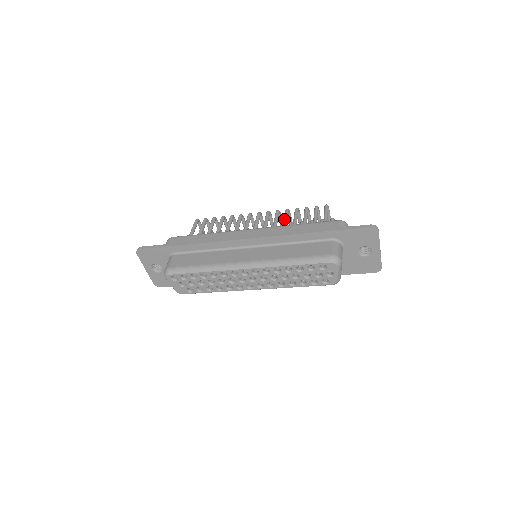
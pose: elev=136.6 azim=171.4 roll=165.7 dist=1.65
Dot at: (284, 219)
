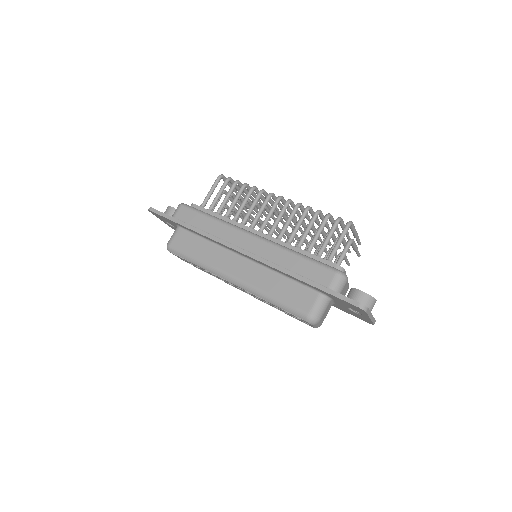
Dot at: (296, 224)
